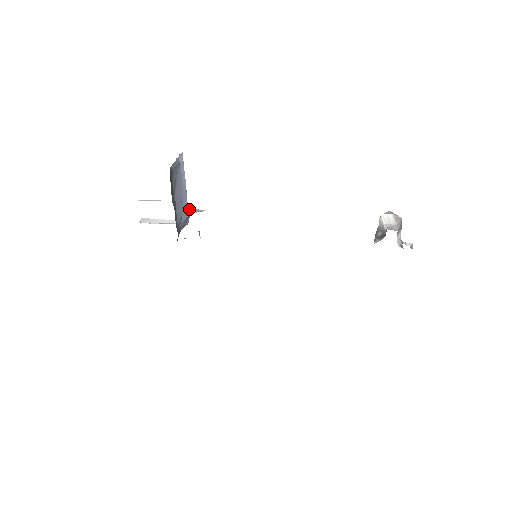
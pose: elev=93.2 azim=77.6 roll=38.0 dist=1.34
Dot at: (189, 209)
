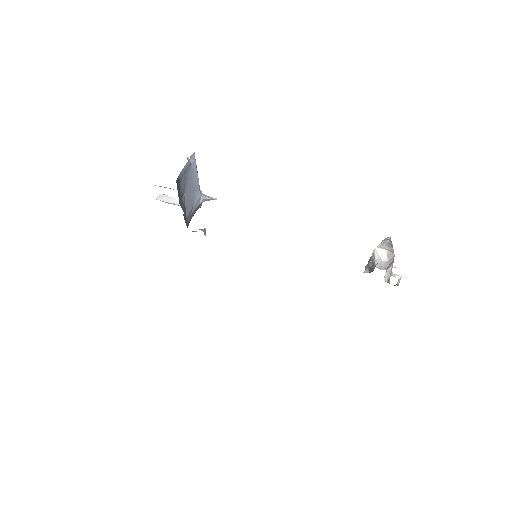
Dot at: (201, 198)
